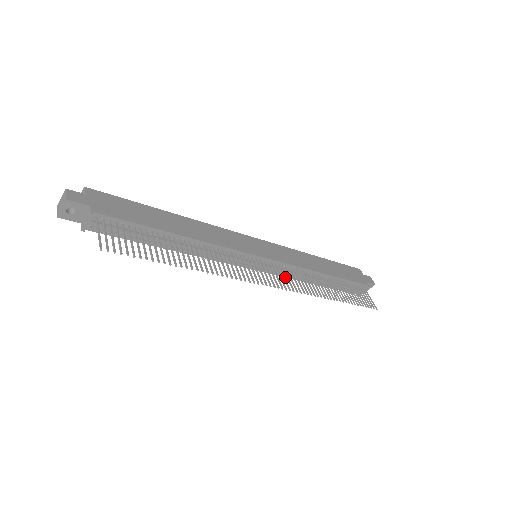
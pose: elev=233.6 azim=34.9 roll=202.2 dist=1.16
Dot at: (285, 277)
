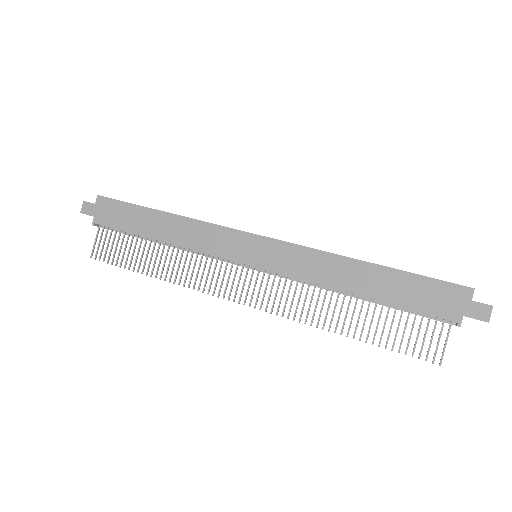
Dot at: occluded
